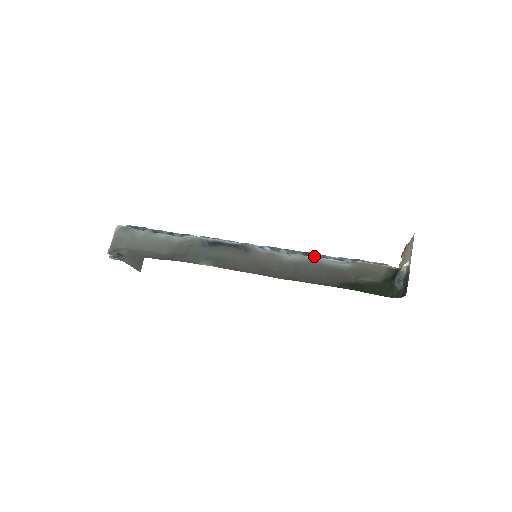
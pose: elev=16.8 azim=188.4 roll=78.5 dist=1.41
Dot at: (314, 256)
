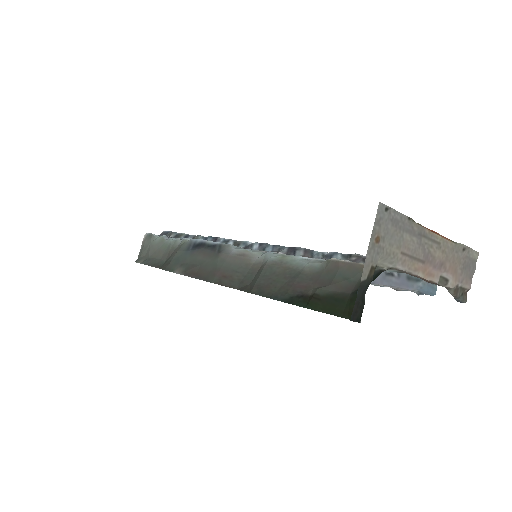
Dot at: (298, 253)
